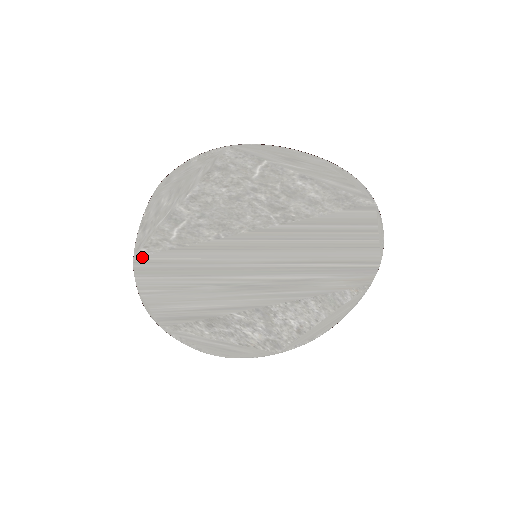
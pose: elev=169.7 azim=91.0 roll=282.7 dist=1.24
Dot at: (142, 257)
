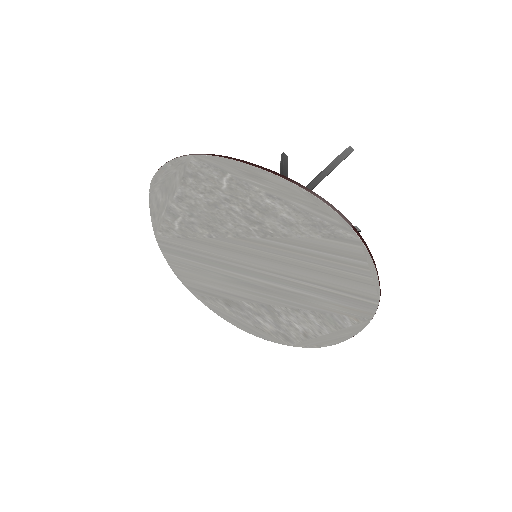
Dot at: (161, 238)
